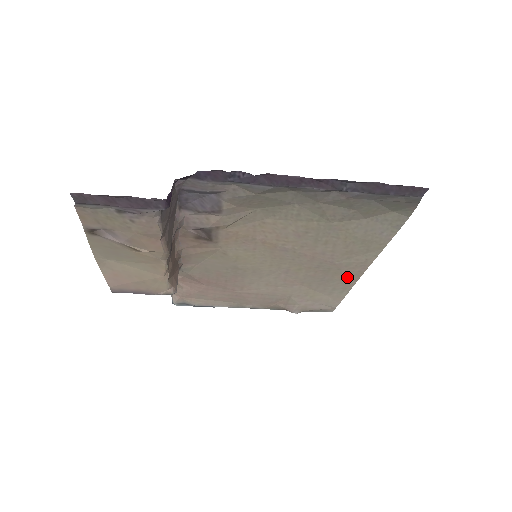
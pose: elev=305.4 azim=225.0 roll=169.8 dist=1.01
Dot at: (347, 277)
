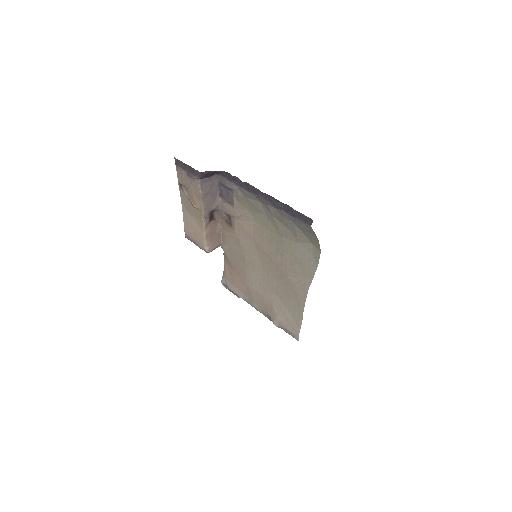
Dot at: (298, 298)
